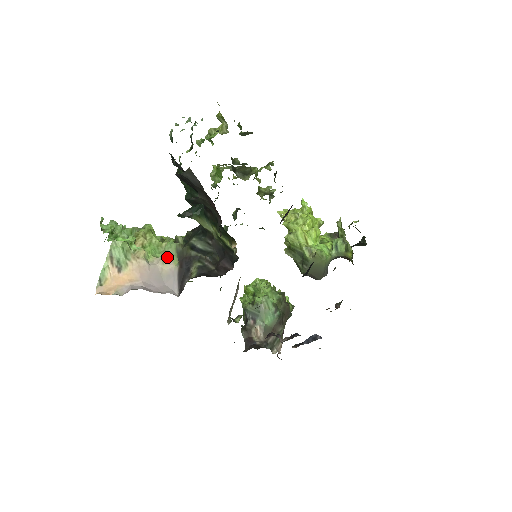
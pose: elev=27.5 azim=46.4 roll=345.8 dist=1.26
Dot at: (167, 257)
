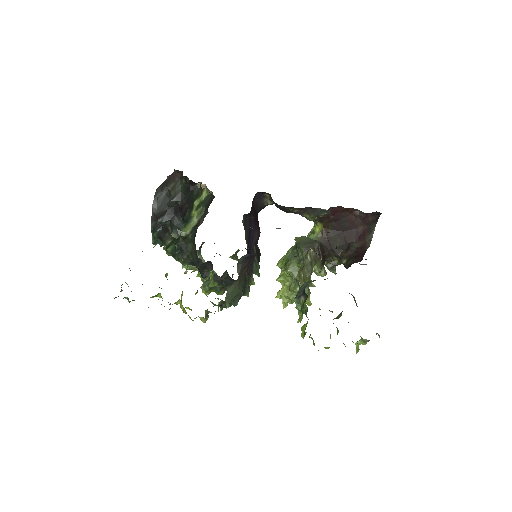
Dot at: occluded
